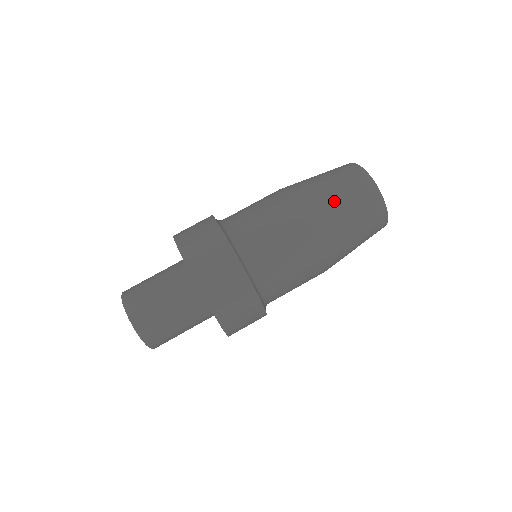
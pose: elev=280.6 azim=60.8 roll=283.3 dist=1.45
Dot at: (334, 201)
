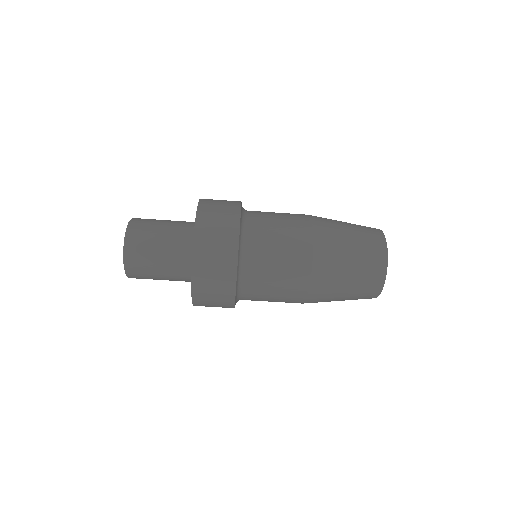
Dot at: (341, 285)
